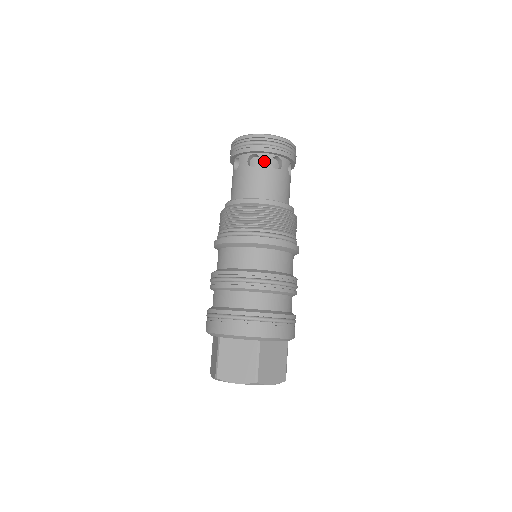
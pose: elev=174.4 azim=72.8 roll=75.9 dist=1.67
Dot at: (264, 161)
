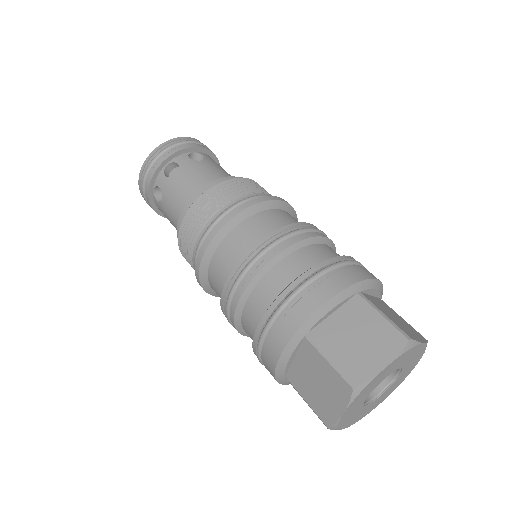
Dot at: (161, 184)
